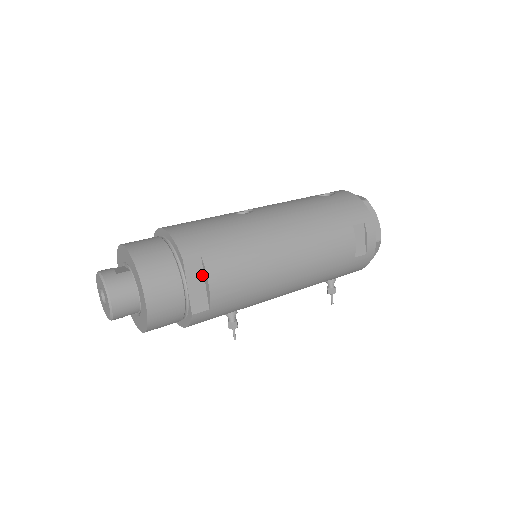
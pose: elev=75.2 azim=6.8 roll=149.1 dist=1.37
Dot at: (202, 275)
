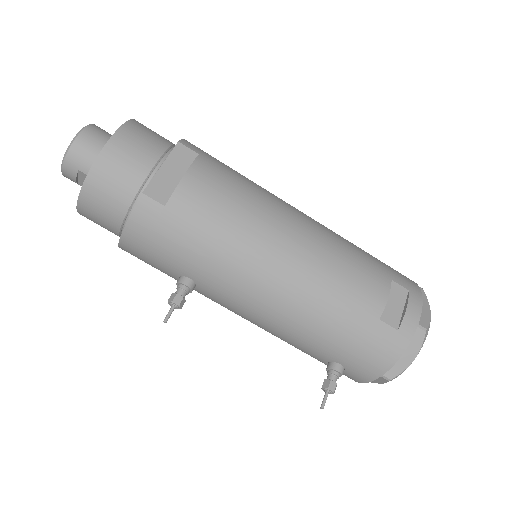
Dot at: (185, 170)
